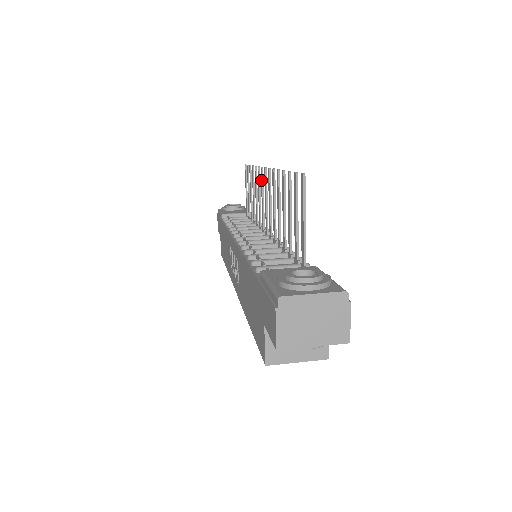
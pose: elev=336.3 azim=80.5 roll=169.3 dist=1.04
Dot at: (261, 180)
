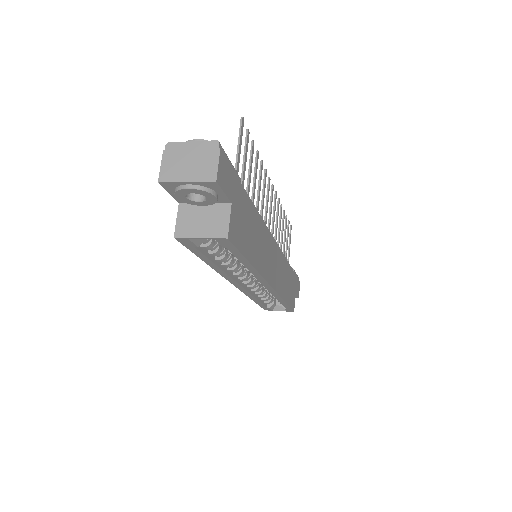
Dot at: (274, 202)
